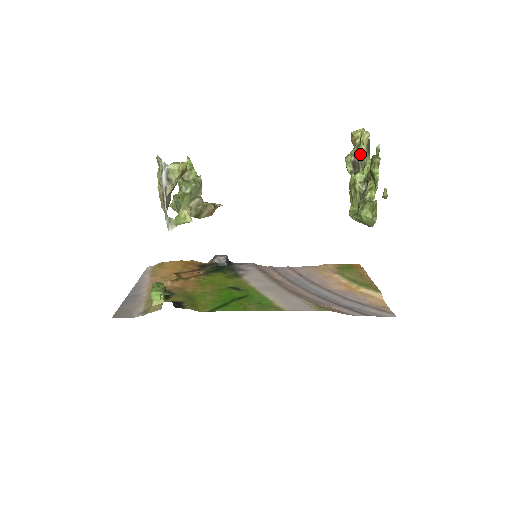
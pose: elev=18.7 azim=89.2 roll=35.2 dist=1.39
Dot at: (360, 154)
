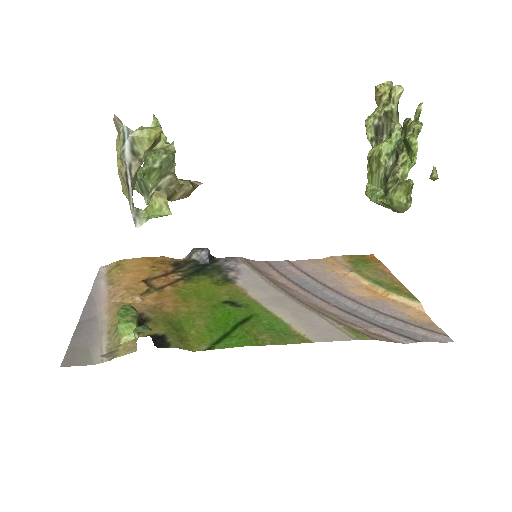
Dot at: (387, 116)
